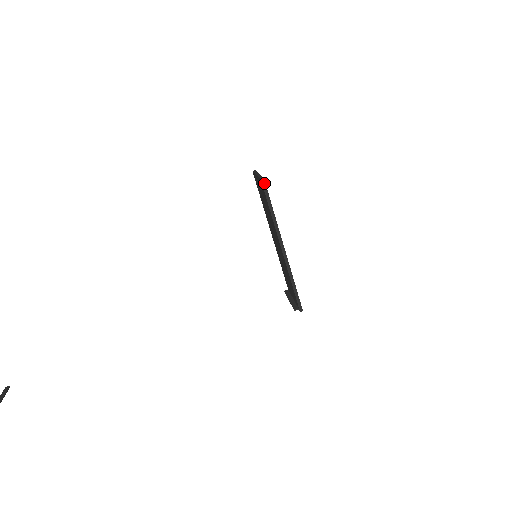
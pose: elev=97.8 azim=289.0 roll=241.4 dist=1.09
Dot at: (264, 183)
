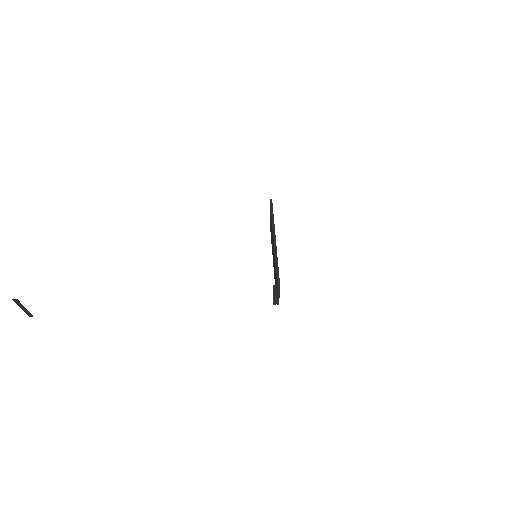
Dot at: (271, 201)
